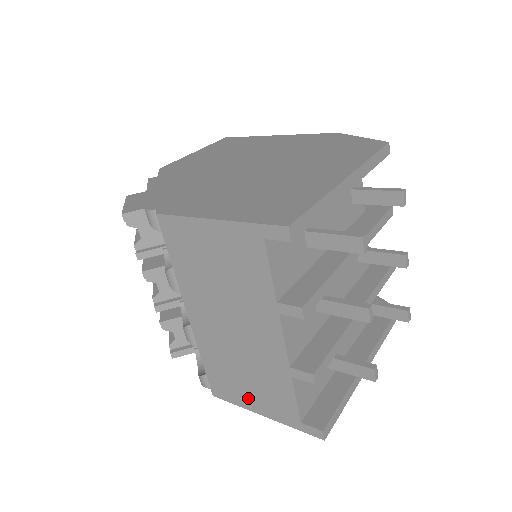
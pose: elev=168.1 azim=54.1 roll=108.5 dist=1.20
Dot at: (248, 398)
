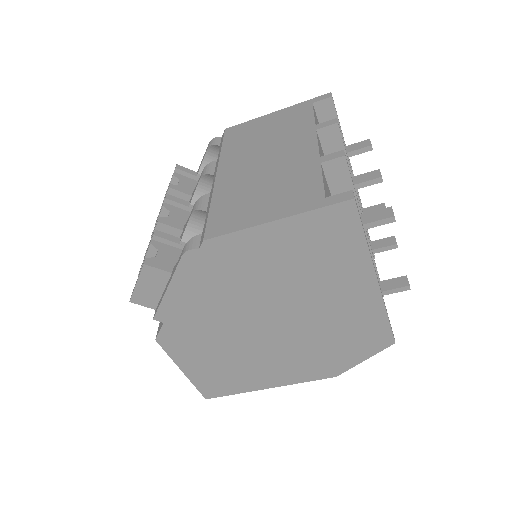
Dot at: (259, 212)
